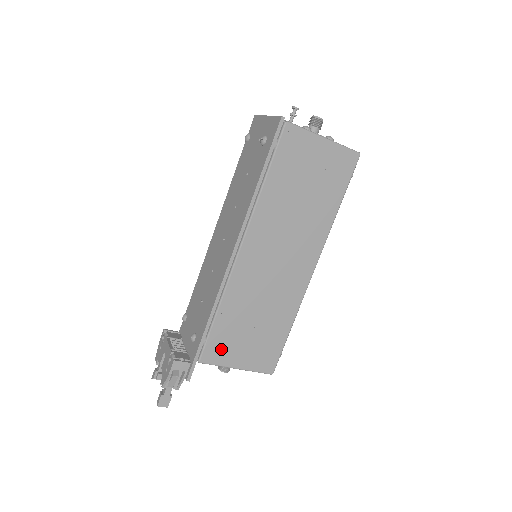
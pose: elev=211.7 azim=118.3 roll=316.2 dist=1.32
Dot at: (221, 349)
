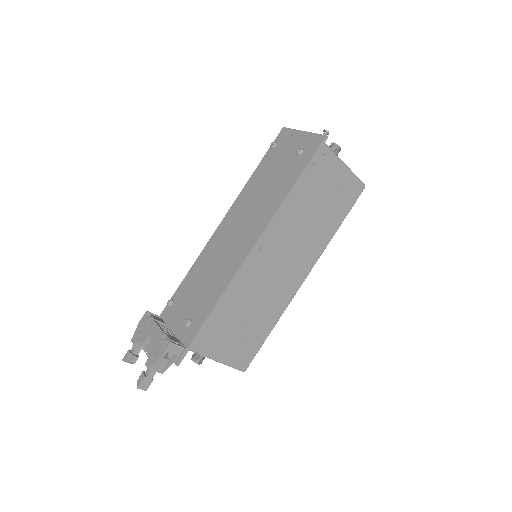
Dot at: (210, 339)
